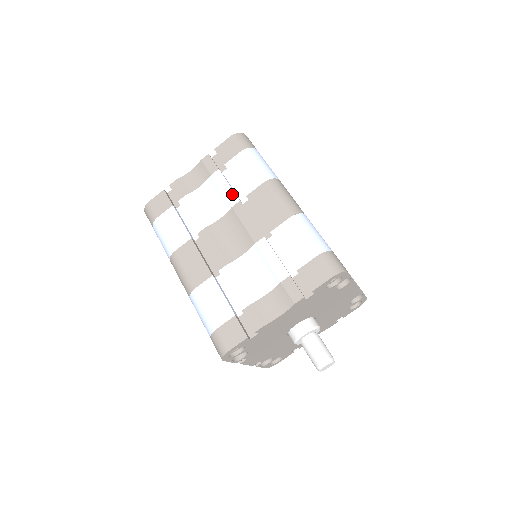
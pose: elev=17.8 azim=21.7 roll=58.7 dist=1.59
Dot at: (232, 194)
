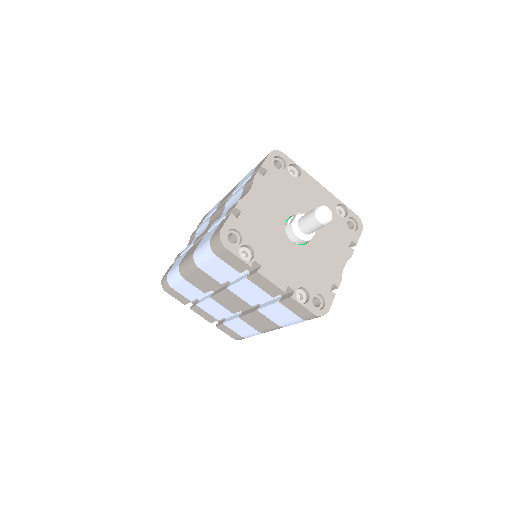
Dot at: (209, 217)
